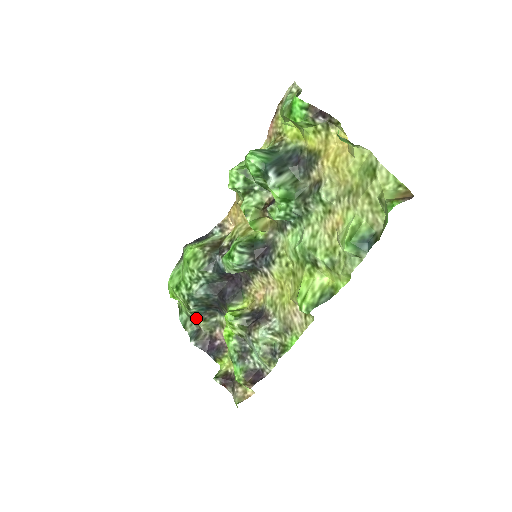
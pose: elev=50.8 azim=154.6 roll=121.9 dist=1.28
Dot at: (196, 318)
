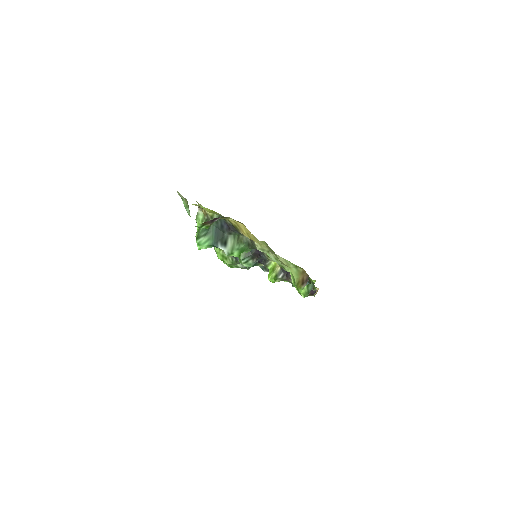
Dot at: (256, 265)
